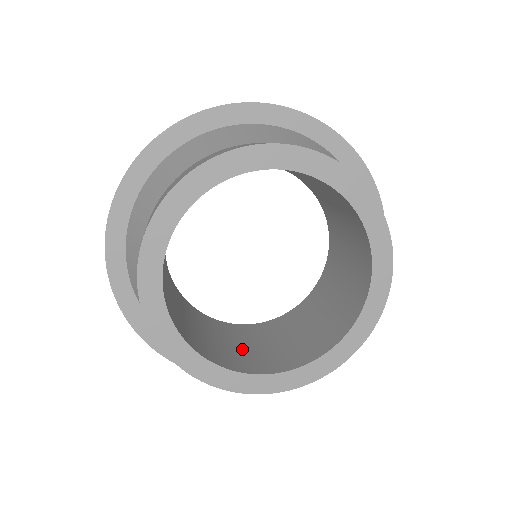
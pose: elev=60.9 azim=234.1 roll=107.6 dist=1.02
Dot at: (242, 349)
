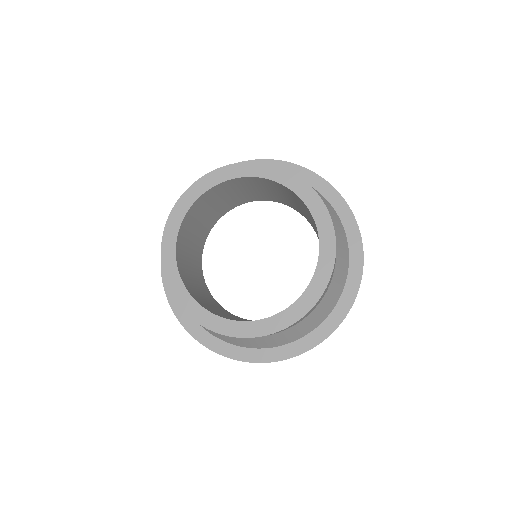
Dot at: (242, 320)
